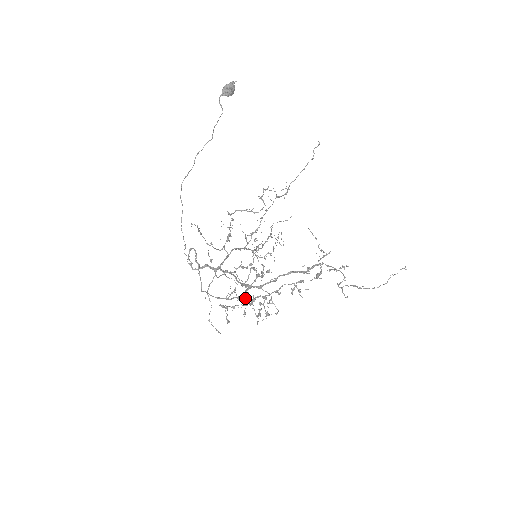
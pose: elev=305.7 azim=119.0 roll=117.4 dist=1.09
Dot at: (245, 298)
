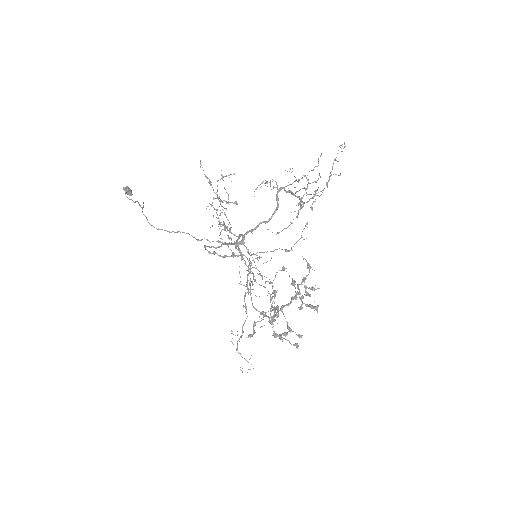
Dot at: occluded
